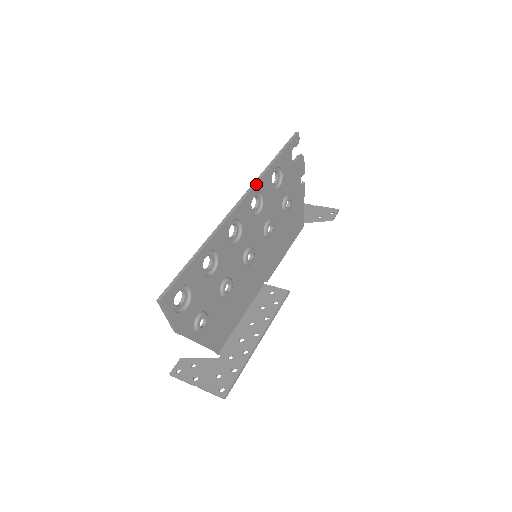
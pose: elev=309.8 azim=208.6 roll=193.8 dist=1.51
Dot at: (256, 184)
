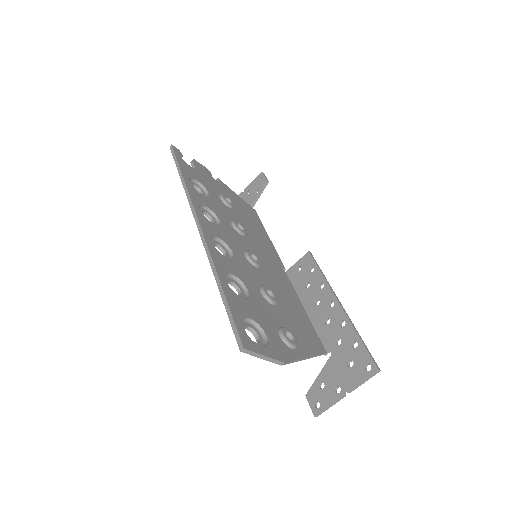
Dot at: (192, 201)
